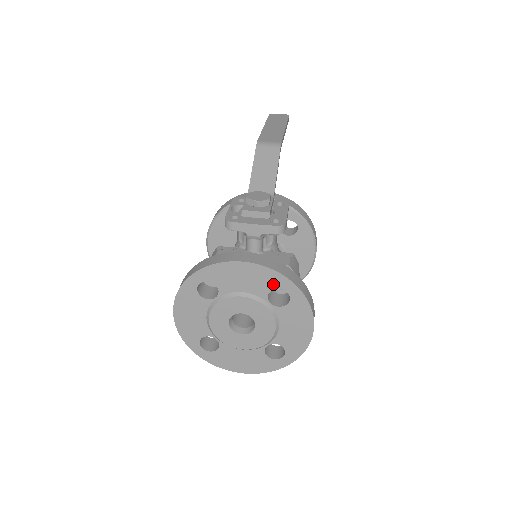
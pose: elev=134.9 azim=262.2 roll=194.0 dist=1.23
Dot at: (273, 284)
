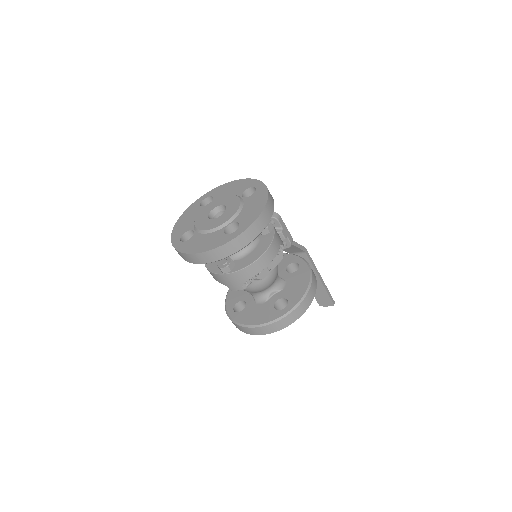
Dot at: (248, 186)
